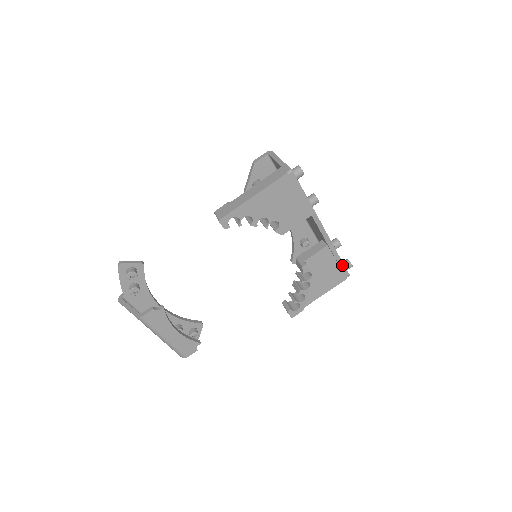
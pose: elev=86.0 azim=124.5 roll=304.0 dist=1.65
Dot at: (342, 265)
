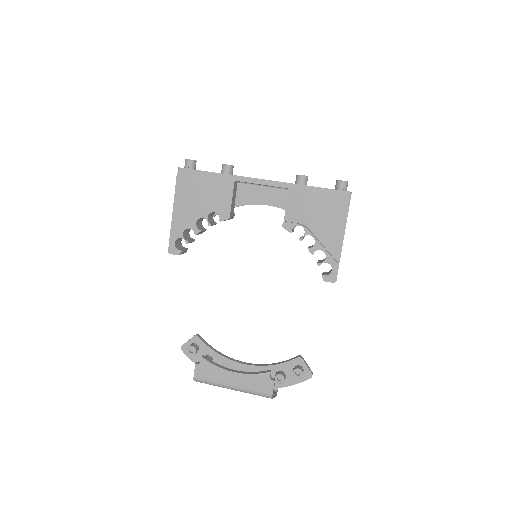
Dot at: (326, 191)
